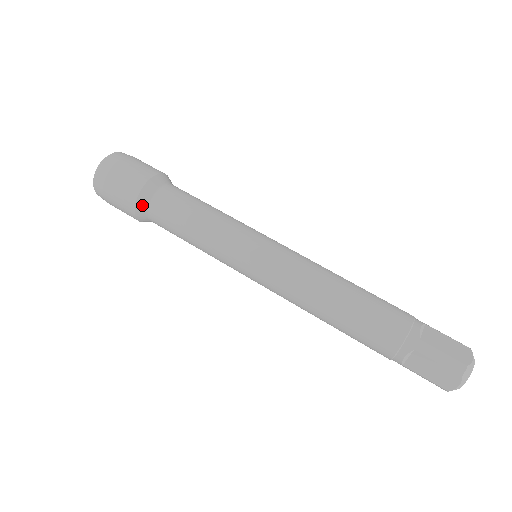
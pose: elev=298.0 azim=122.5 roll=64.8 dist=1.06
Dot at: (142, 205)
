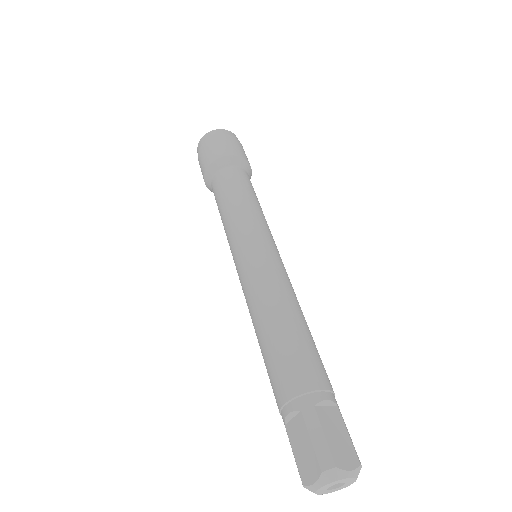
Dot at: (213, 169)
